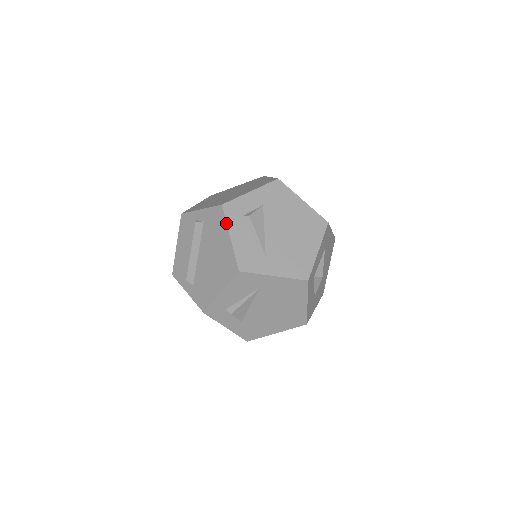
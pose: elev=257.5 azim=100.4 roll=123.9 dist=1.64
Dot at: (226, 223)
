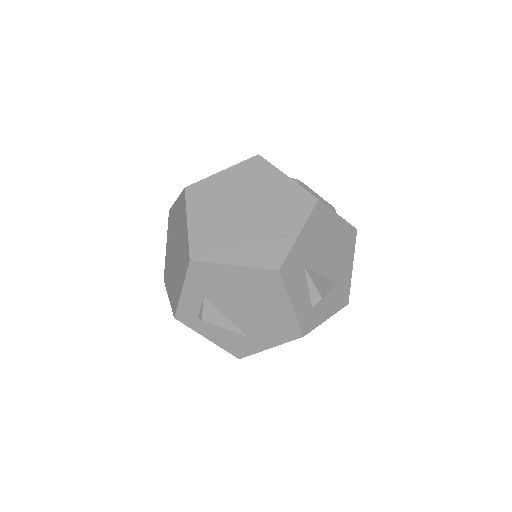
Dot at: occluded
